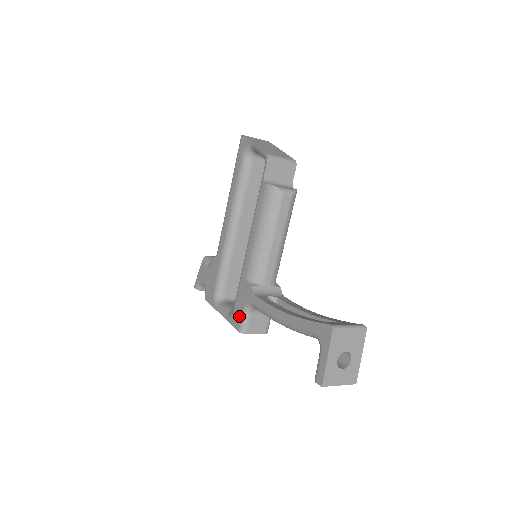
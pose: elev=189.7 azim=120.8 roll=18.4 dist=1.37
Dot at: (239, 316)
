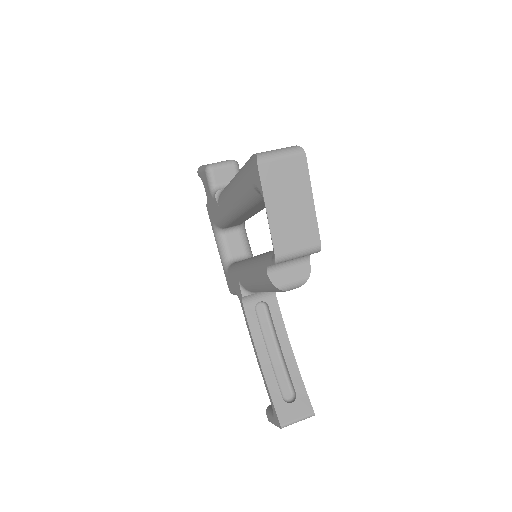
Dot at: (231, 287)
